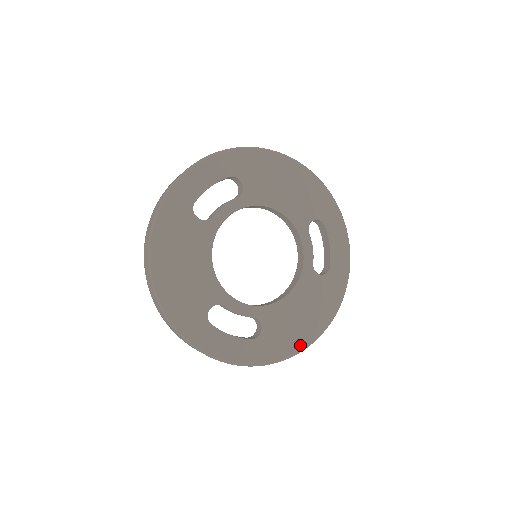
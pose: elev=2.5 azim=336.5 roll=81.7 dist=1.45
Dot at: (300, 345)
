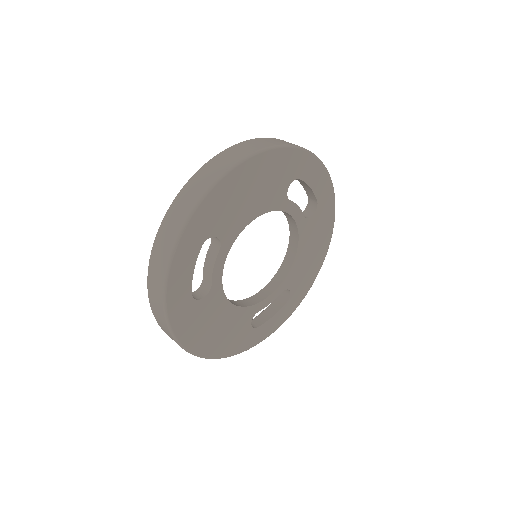
Dot at: (318, 268)
